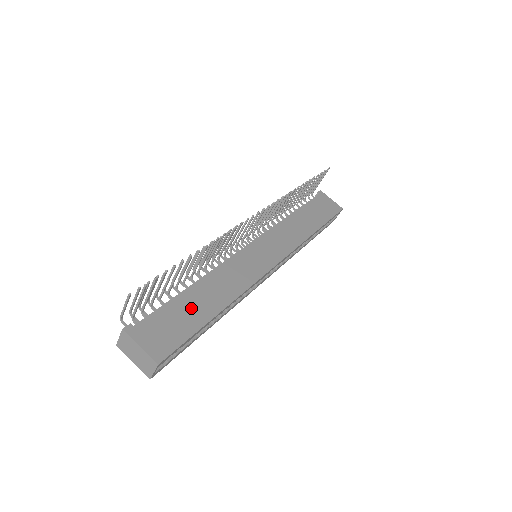
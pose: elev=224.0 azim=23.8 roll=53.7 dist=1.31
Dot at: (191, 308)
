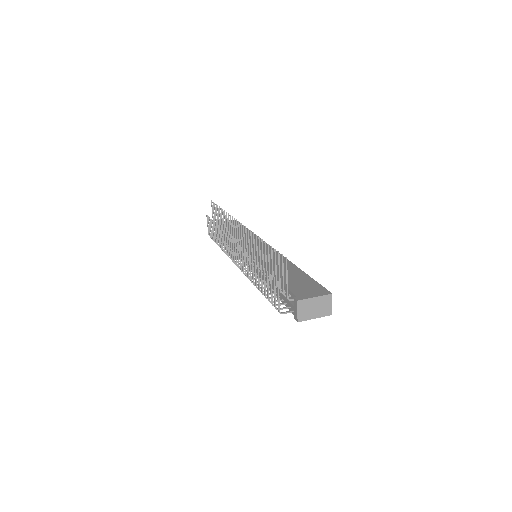
Dot at: (292, 277)
